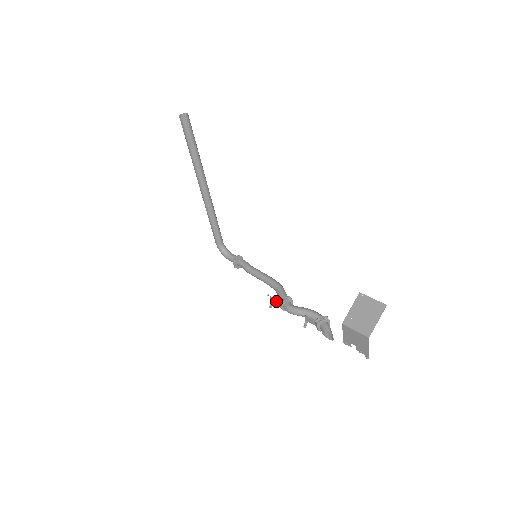
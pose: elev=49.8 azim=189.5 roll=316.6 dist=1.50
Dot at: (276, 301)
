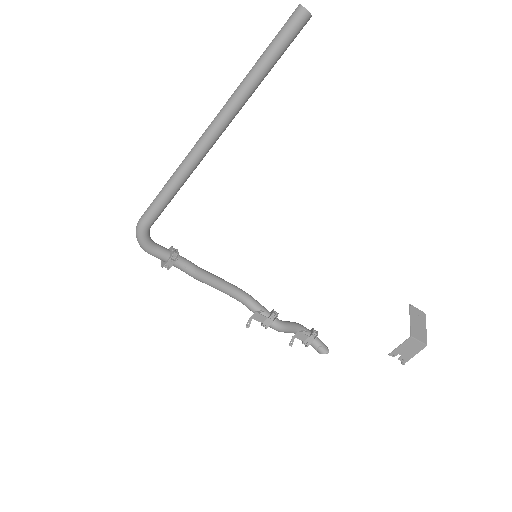
Dot at: (262, 317)
